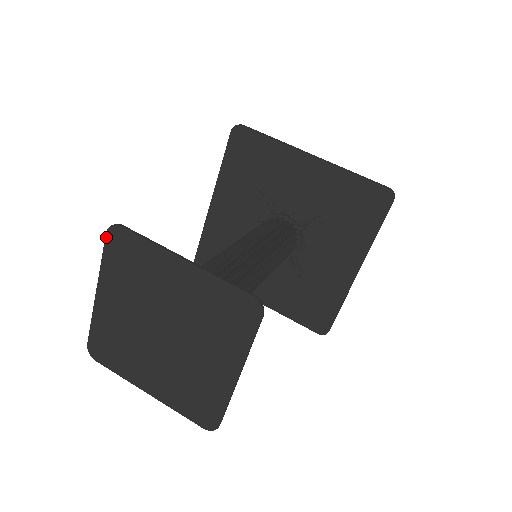
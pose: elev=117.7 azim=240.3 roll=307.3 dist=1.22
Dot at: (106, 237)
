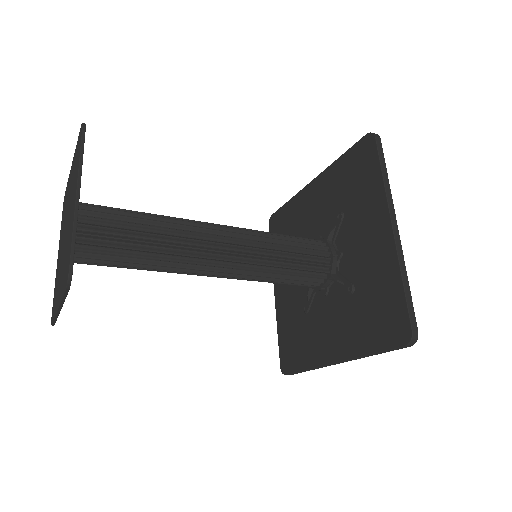
Dot at: (80, 129)
